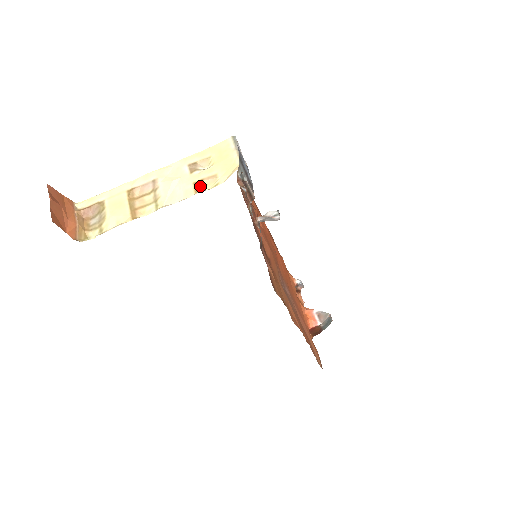
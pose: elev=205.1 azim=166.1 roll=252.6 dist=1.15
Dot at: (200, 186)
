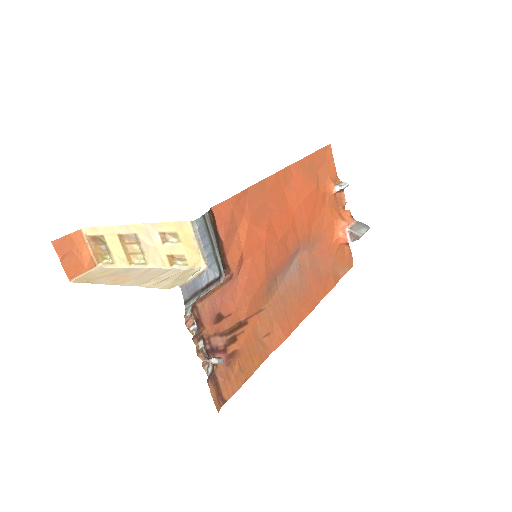
Dot at: (173, 260)
